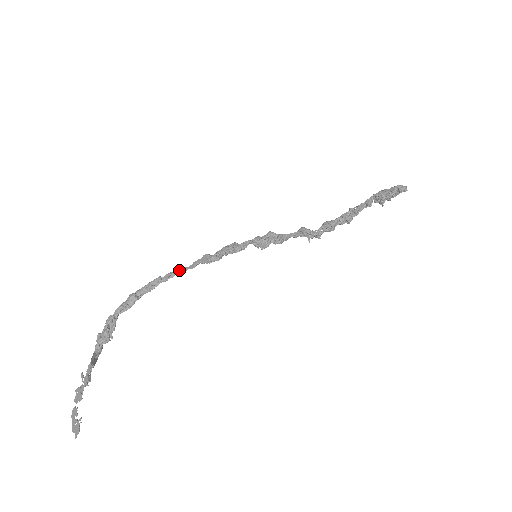
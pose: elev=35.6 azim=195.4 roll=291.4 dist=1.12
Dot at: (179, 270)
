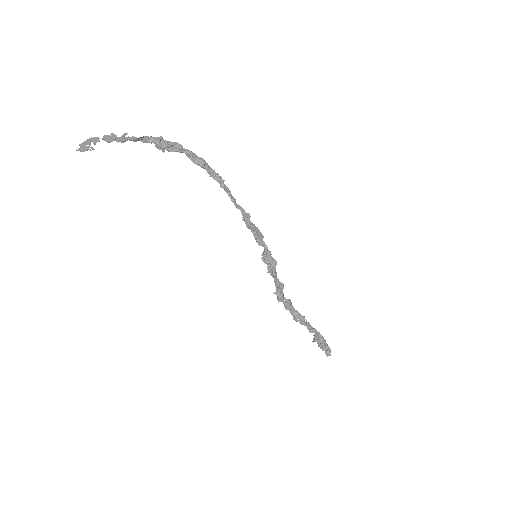
Dot at: occluded
